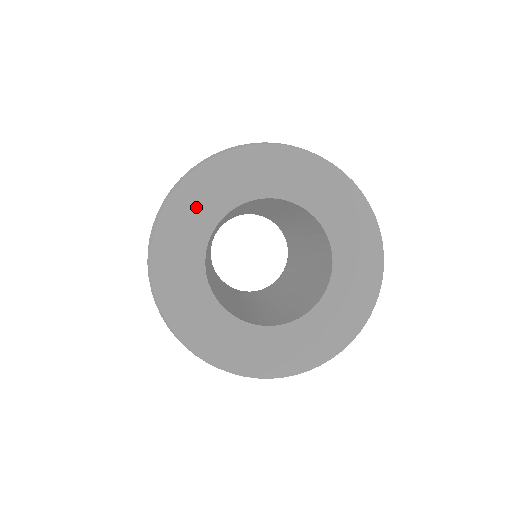
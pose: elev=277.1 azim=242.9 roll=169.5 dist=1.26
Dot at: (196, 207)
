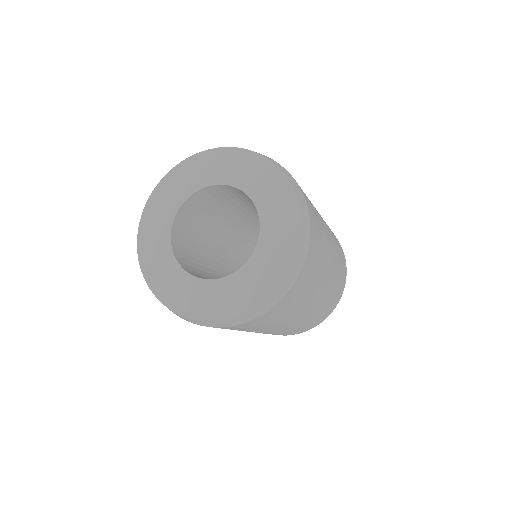
Dot at: (155, 224)
